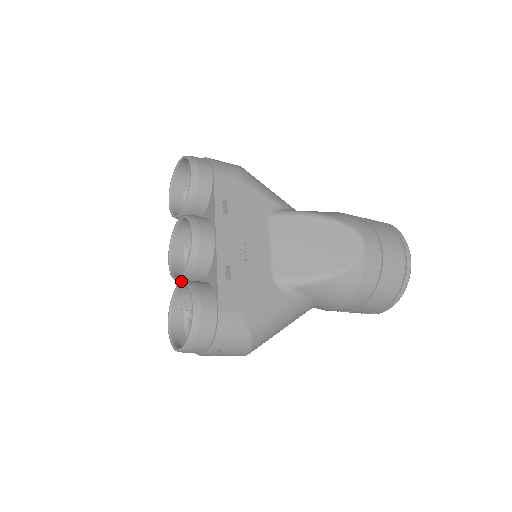
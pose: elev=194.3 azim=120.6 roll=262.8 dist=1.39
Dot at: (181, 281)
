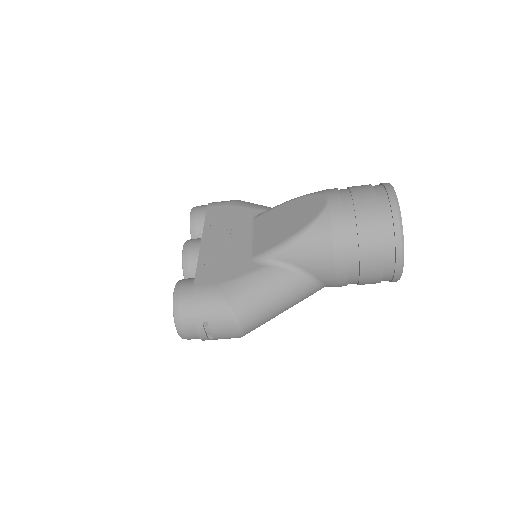
Dot at: occluded
